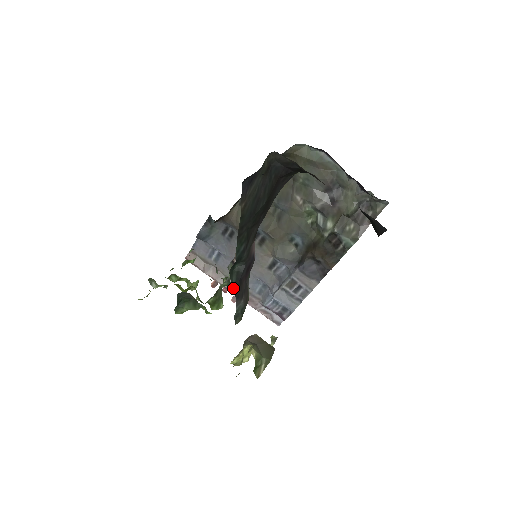
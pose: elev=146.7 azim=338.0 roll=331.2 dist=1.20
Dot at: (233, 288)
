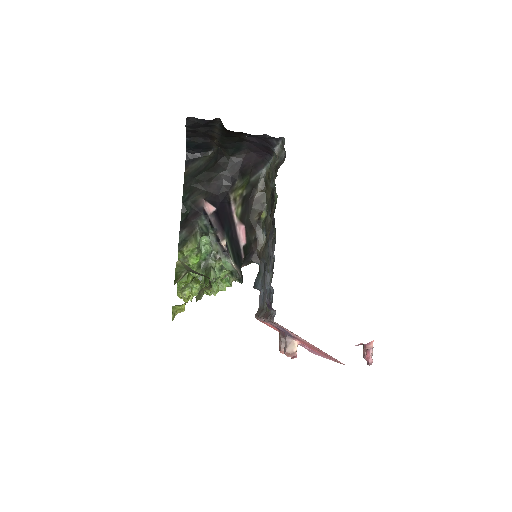
Dot at: (181, 223)
